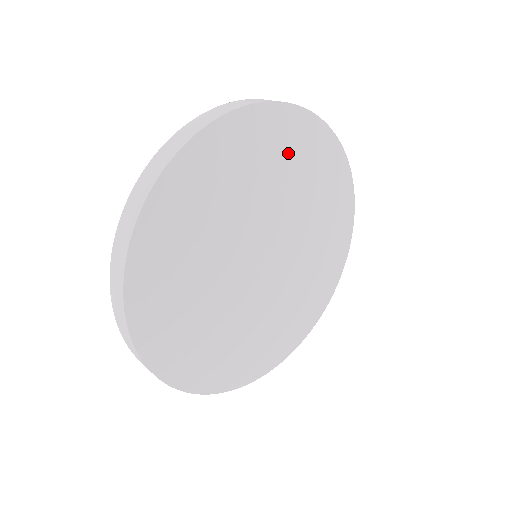
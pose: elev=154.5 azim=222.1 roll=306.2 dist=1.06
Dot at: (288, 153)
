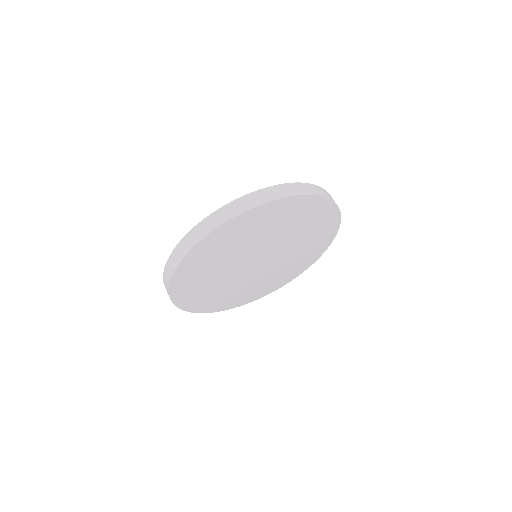
Dot at: (316, 226)
